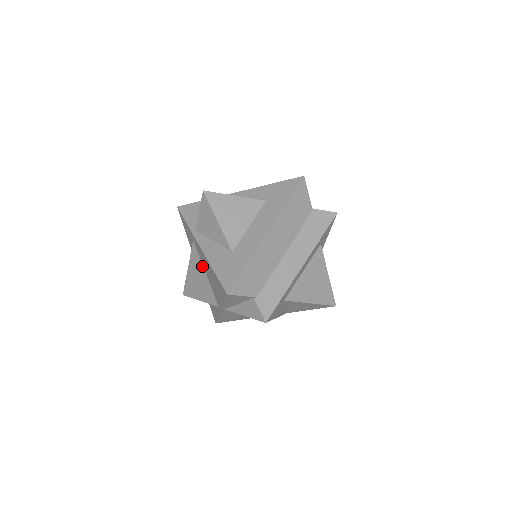
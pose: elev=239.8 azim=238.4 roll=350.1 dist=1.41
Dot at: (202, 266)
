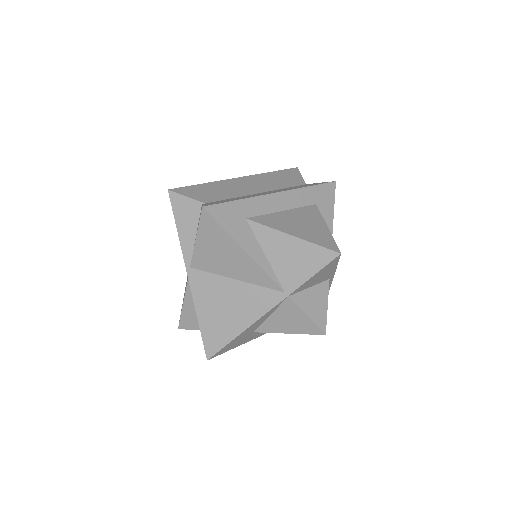
Dot at: occluded
